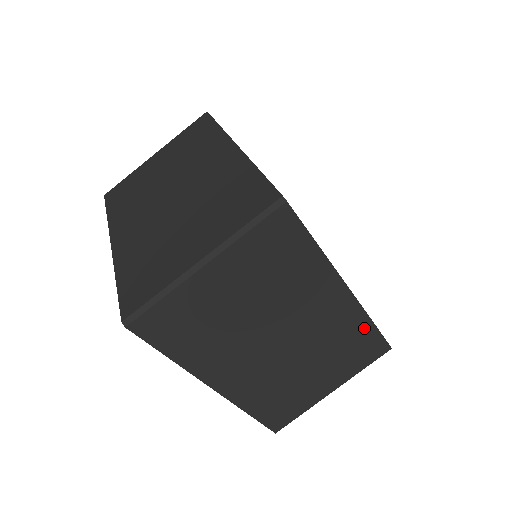
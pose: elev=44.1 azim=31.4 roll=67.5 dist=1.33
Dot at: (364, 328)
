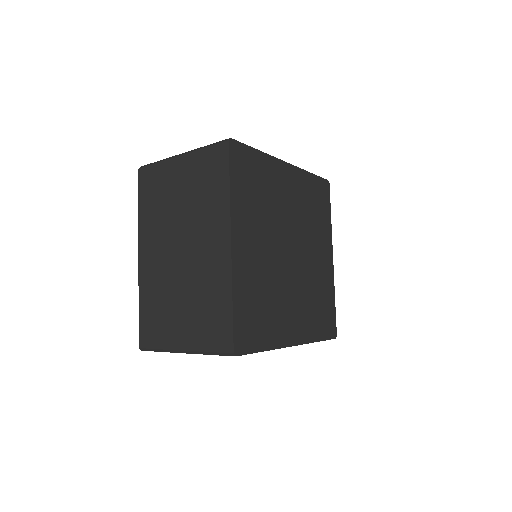
Dot at: (225, 300)
